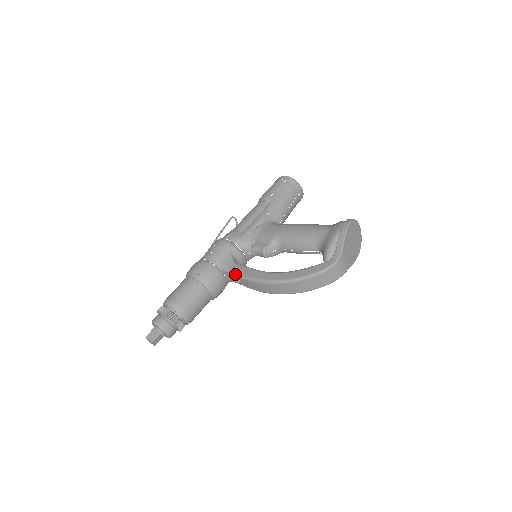
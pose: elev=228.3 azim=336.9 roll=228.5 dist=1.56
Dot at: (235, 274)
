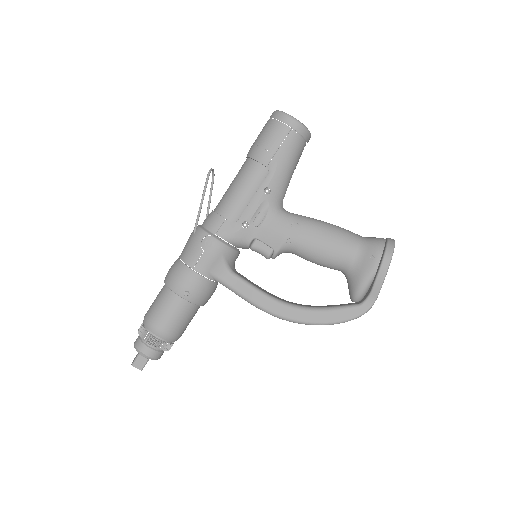
Dot at: (236, 293)
